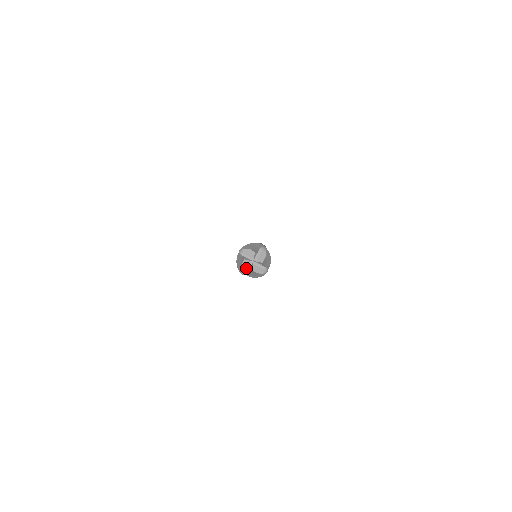
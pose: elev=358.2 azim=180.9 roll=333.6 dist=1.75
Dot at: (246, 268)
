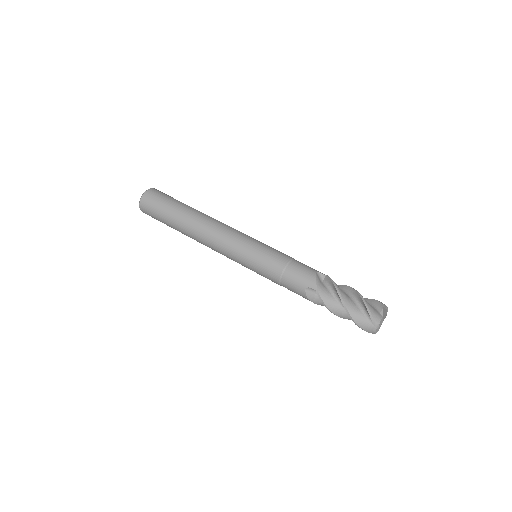
Dot at: occluded
